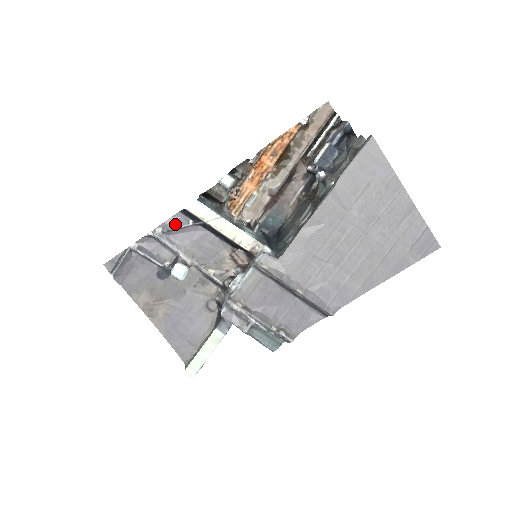
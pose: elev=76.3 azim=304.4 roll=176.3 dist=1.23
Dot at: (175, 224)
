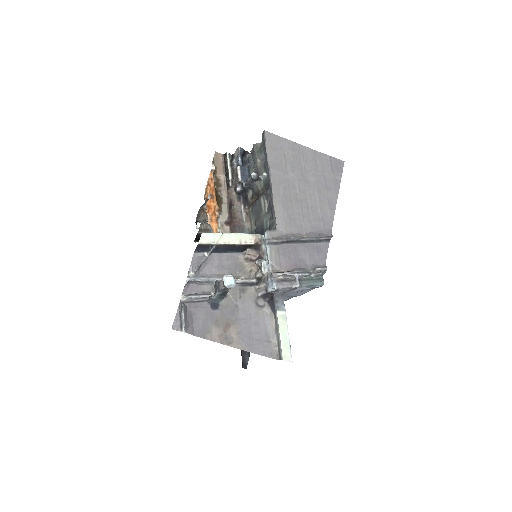
Dot at: (198, 262)
